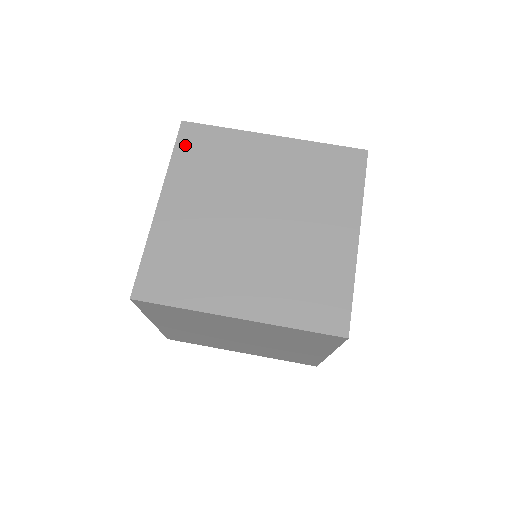
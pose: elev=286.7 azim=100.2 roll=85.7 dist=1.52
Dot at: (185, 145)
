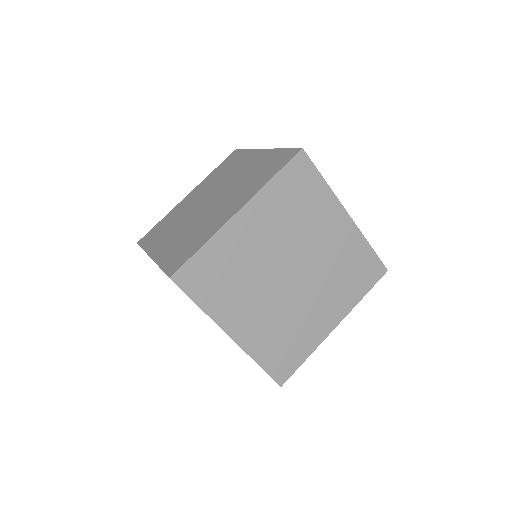
Dot at: (290, 174)
